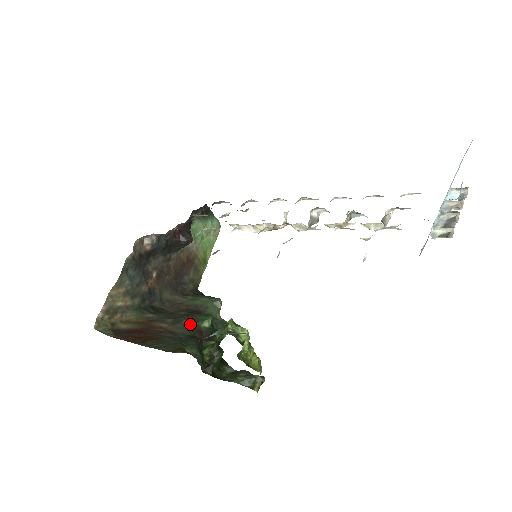
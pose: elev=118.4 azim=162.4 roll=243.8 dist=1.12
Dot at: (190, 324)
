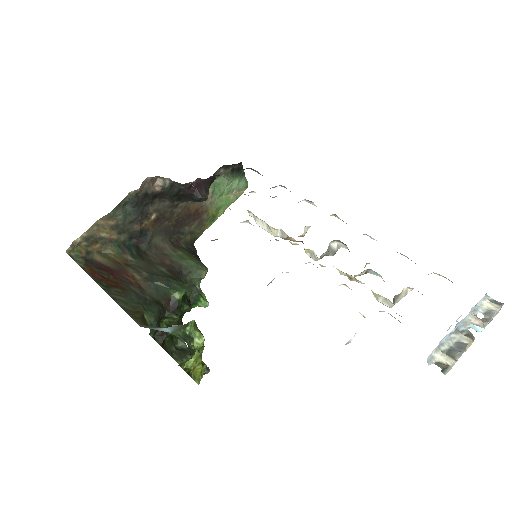
Dot at: (162, 288)
